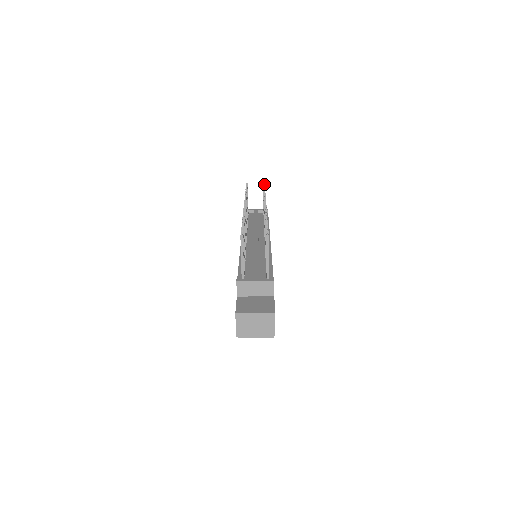
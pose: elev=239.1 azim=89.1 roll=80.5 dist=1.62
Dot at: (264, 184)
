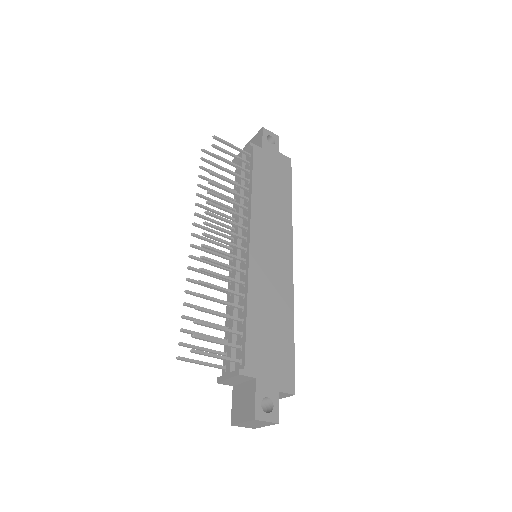
Dot at: (212, 145)
